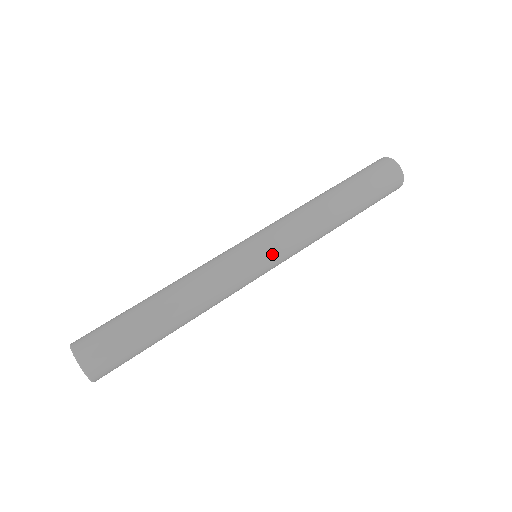
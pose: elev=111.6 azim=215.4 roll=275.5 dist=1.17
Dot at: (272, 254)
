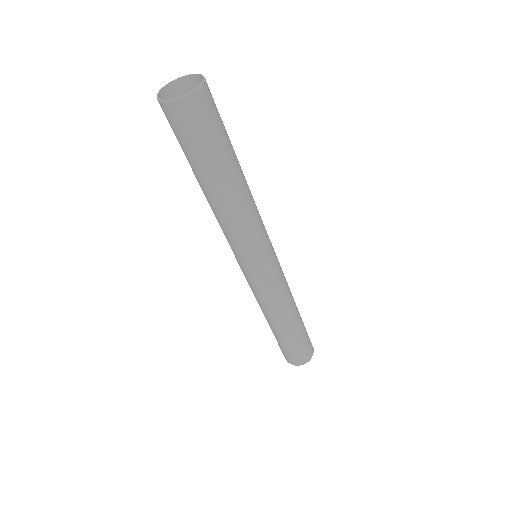
Dot at: occluded
